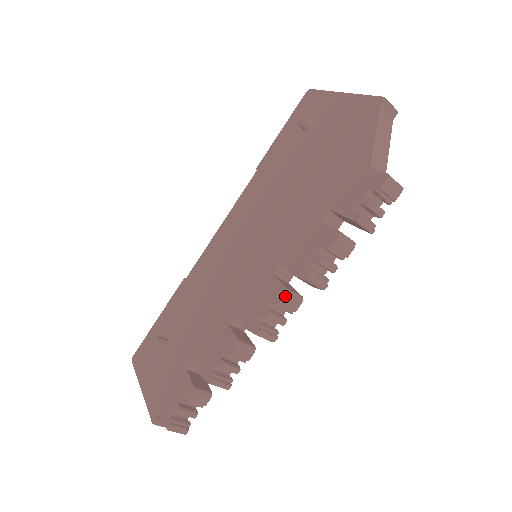
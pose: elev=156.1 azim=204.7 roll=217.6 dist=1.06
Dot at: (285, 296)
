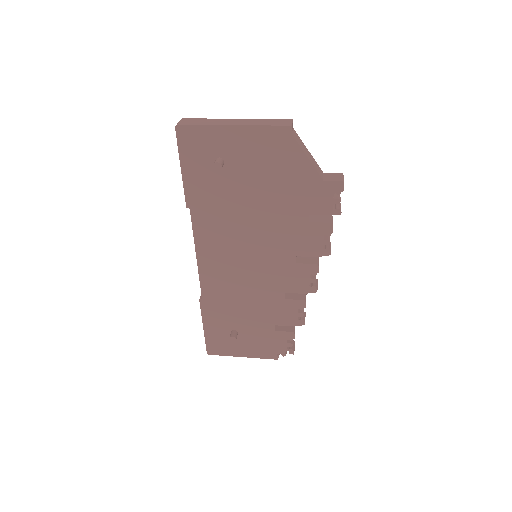
Dot at: occluded
